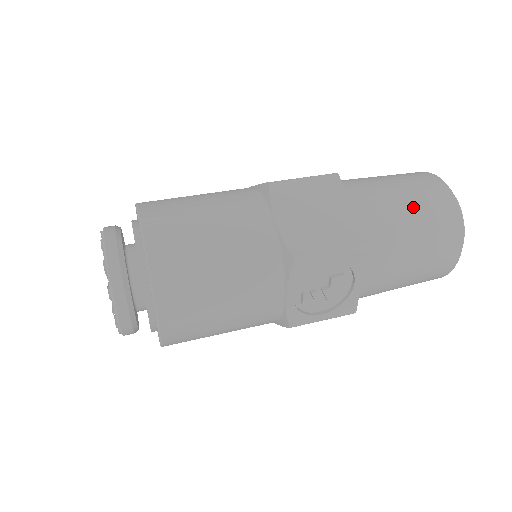
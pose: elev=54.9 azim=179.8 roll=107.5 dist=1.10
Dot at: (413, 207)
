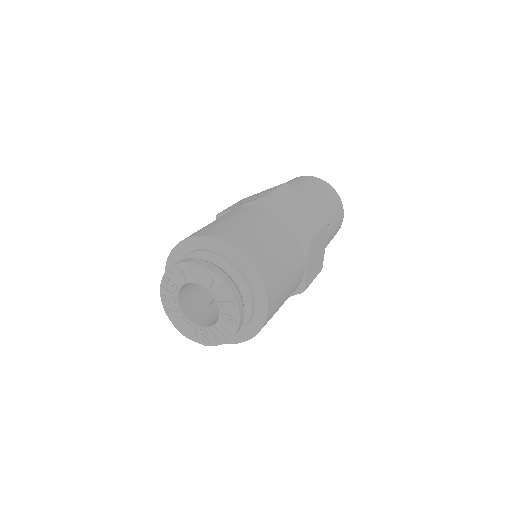
Dot at: (334, 232)
